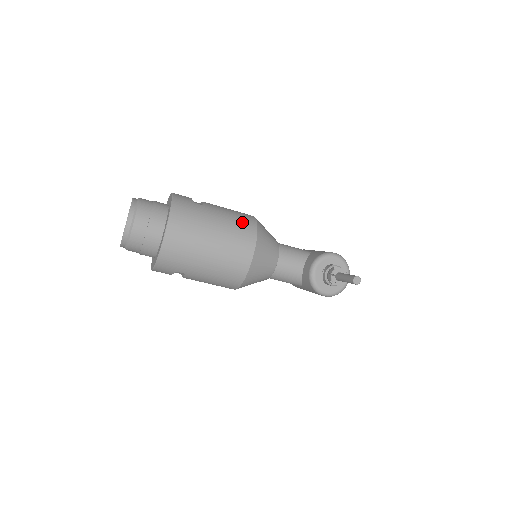
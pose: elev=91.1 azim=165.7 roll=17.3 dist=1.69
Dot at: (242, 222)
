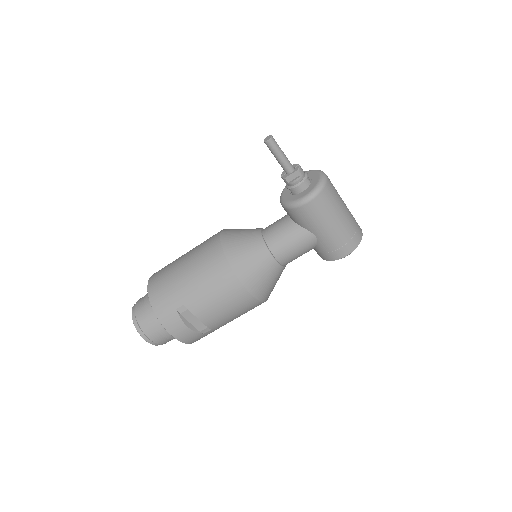
Dot at: occluded
